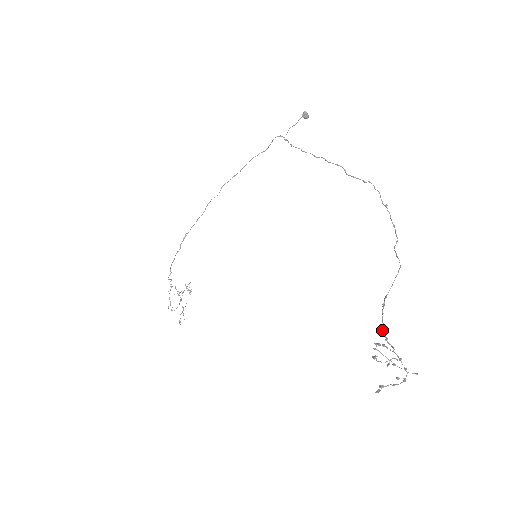
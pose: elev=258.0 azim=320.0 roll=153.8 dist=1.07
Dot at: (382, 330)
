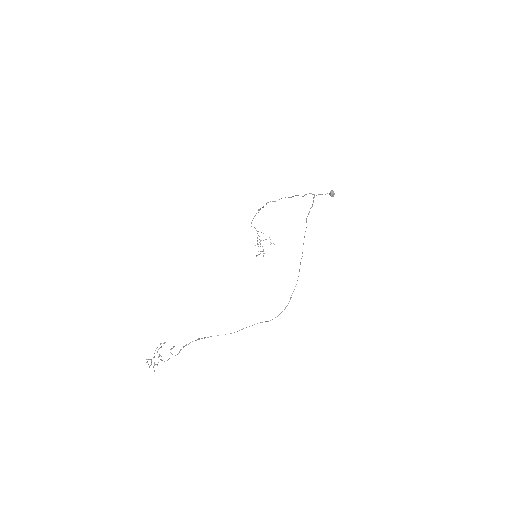
Dot at: (186, 344)
